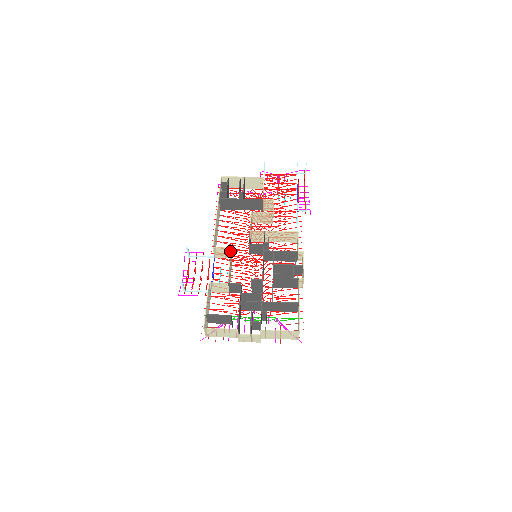
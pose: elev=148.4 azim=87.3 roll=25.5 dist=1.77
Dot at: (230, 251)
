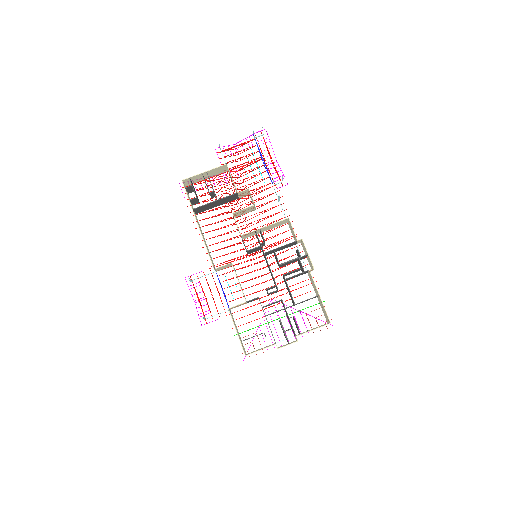
Dot at: occluded
